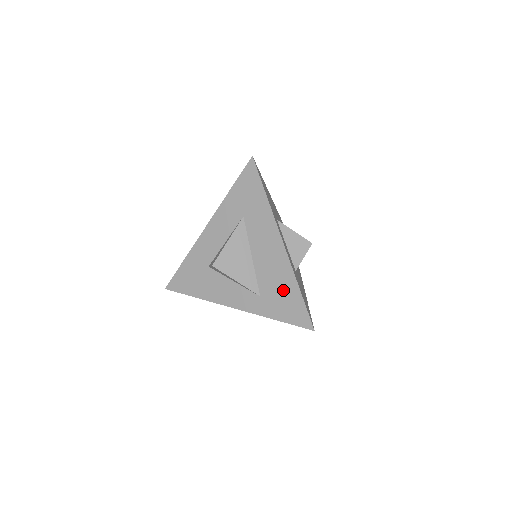
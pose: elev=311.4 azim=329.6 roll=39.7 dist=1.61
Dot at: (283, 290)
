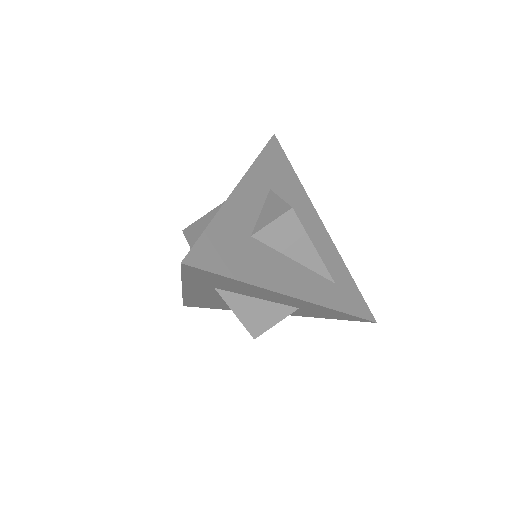
Dot at: occluded
